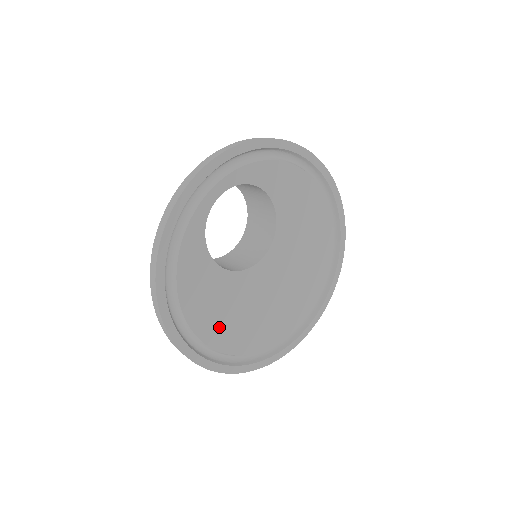
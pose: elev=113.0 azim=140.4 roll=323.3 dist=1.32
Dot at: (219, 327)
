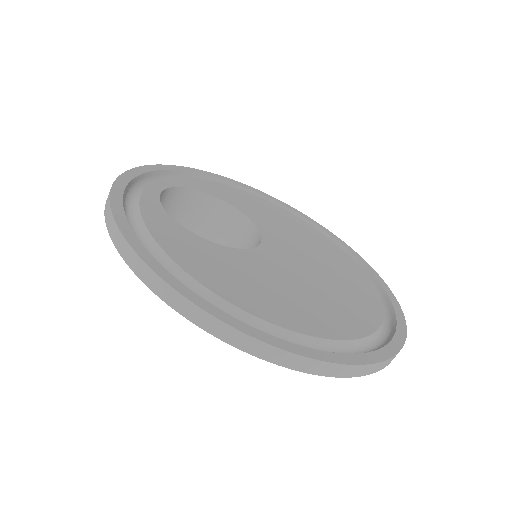
Dot at: (268, 302)
